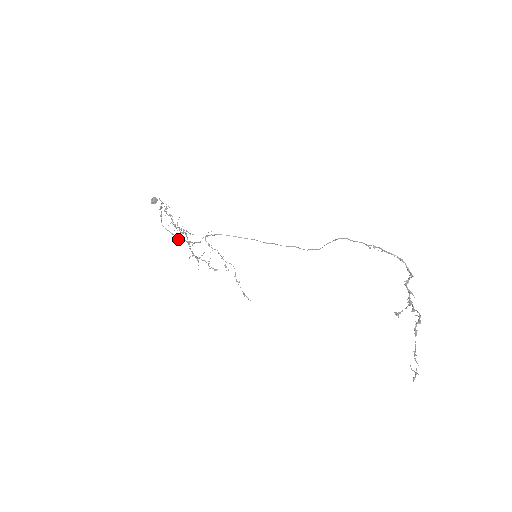
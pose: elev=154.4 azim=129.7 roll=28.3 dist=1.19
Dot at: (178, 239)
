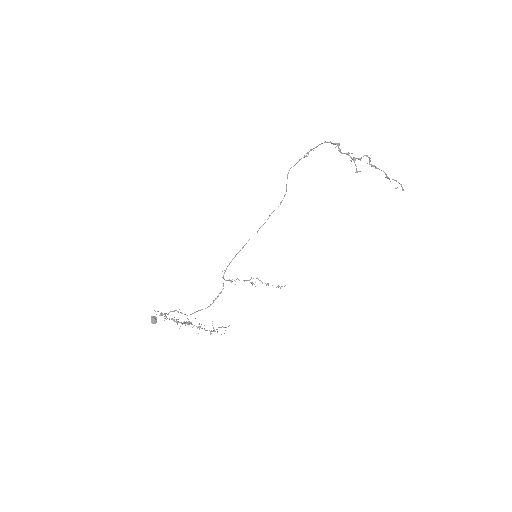
Dot at: occluded
